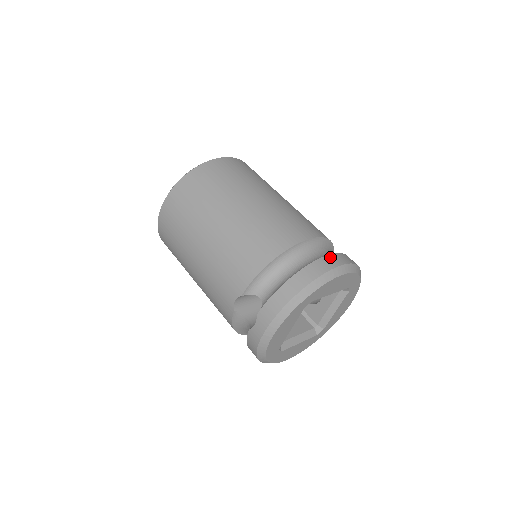
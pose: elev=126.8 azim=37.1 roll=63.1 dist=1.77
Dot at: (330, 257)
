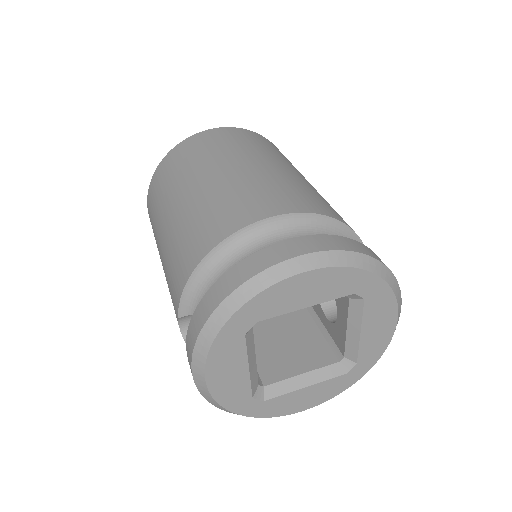
Dot at: (284, 244)
